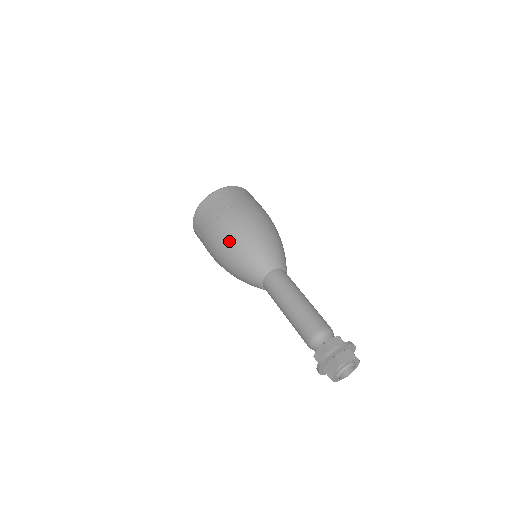
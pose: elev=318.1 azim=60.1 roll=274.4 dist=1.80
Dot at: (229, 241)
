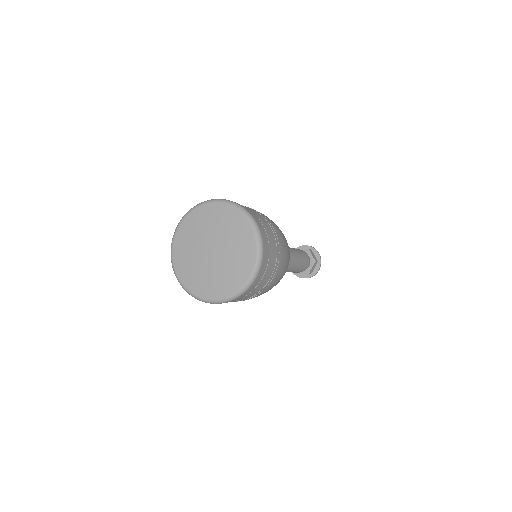
Dot at: occluded
